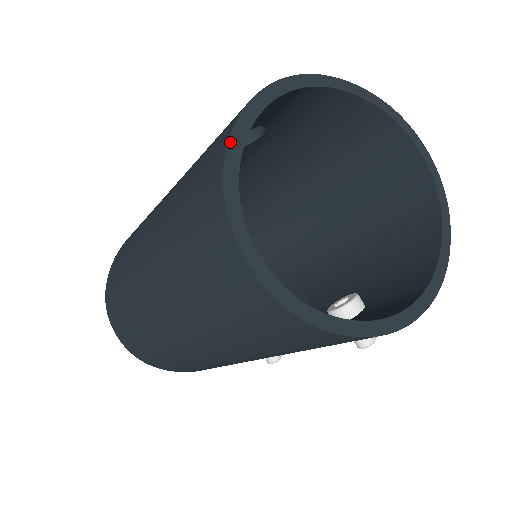
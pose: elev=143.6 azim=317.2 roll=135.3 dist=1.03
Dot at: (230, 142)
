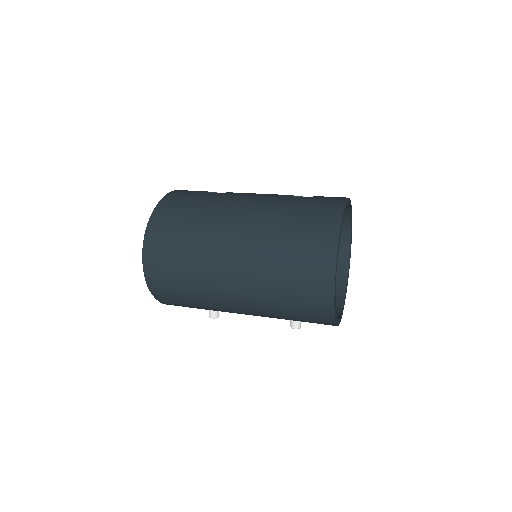
Dot at: (342, 220)
